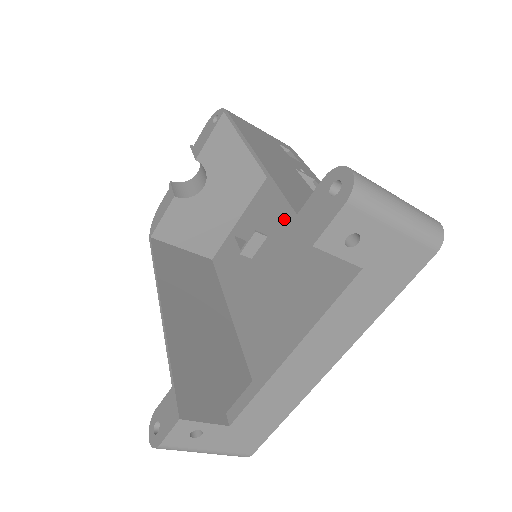
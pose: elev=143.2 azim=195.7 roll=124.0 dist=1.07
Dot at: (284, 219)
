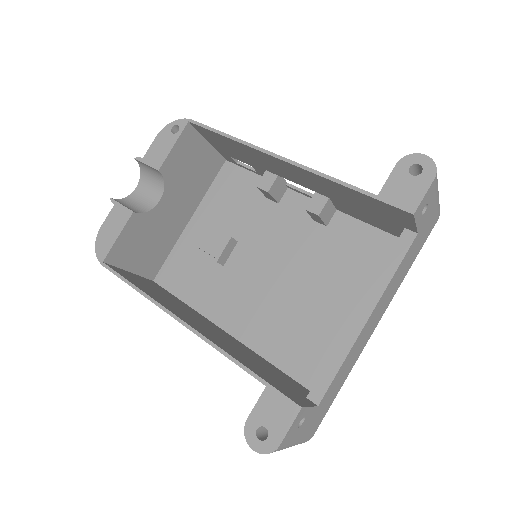
Dot at: (255, 222)
